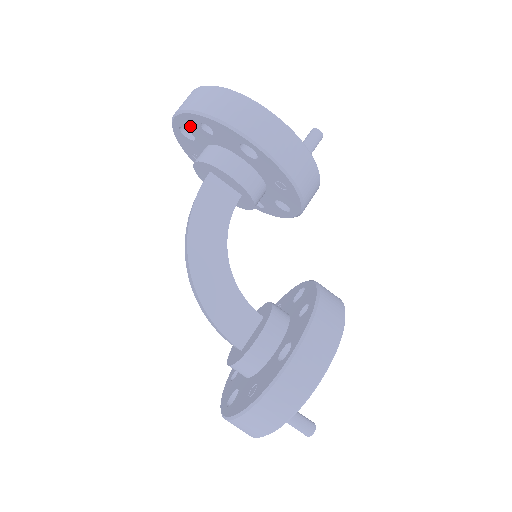
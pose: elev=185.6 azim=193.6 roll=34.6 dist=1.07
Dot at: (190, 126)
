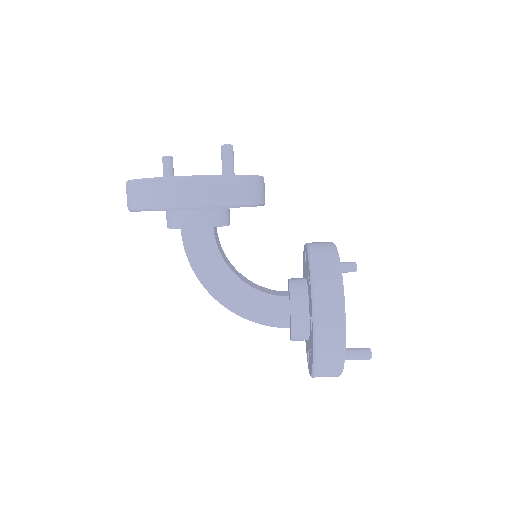
Dot at: occluded
